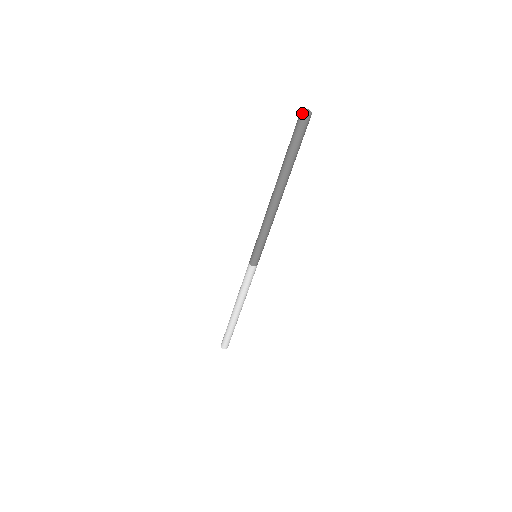
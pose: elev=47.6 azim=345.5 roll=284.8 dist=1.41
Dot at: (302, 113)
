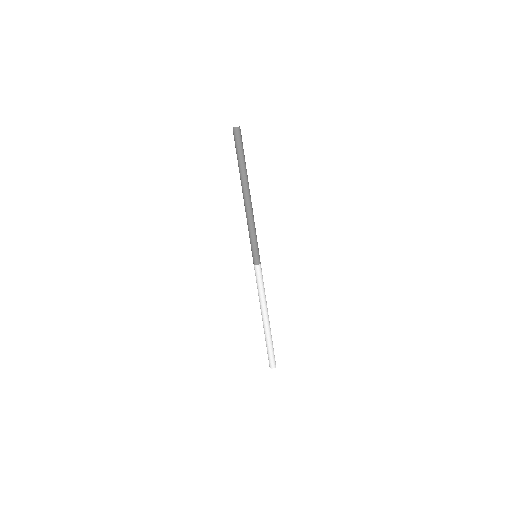
Dot at: (234, 128)
